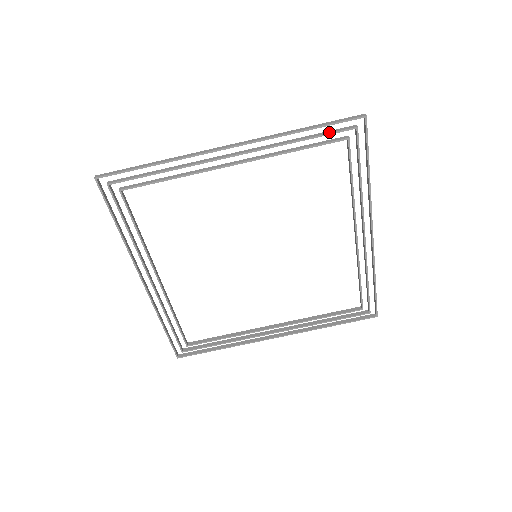
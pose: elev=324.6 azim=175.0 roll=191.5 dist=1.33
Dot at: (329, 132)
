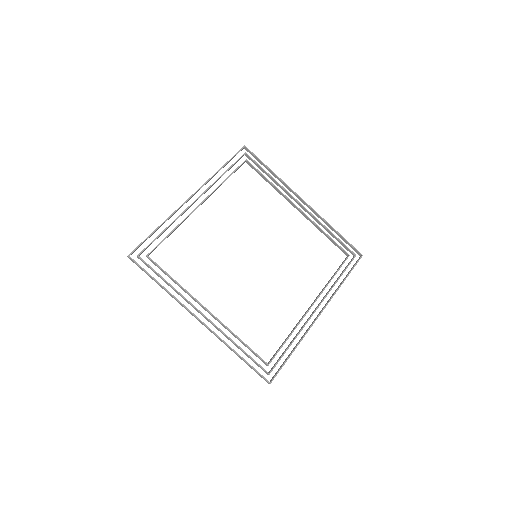
Dot at: (235, 162)
